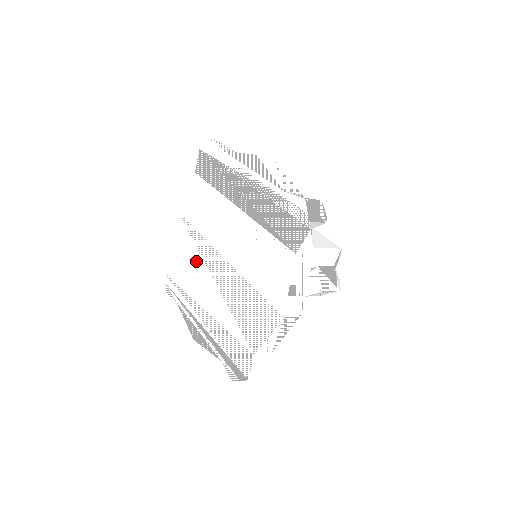
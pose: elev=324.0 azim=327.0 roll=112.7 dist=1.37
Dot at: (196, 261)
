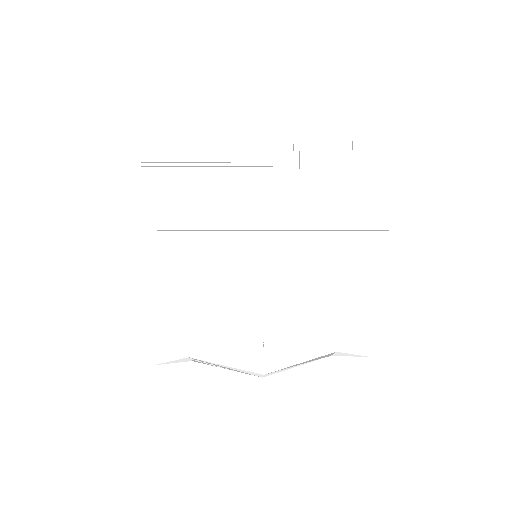
Dot at: (208, 273)
